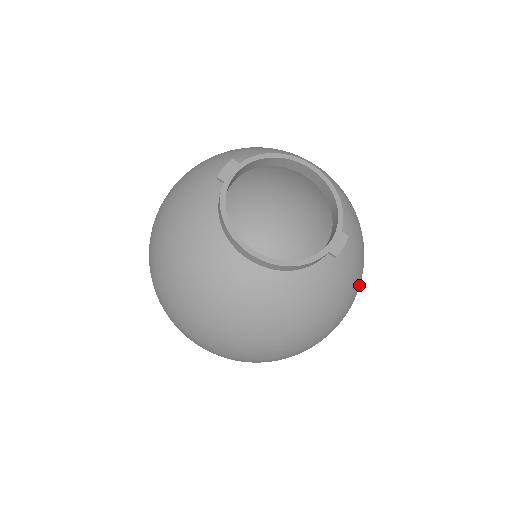
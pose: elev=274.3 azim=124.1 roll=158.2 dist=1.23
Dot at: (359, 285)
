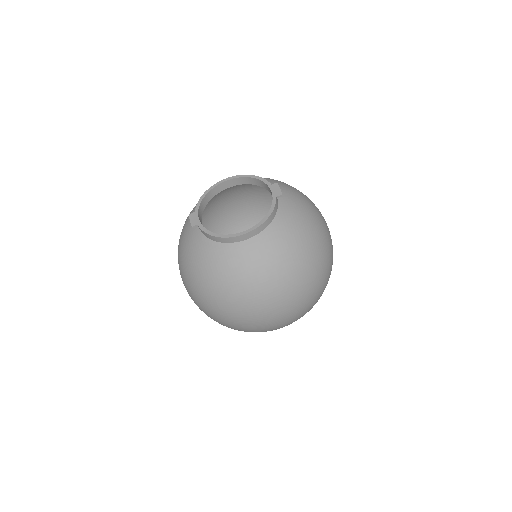
Dot at: occluded
